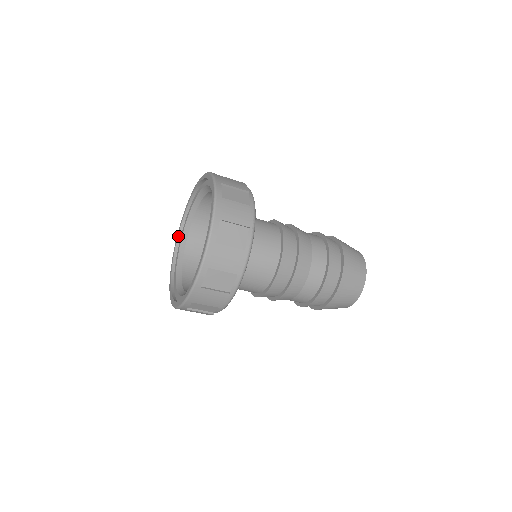
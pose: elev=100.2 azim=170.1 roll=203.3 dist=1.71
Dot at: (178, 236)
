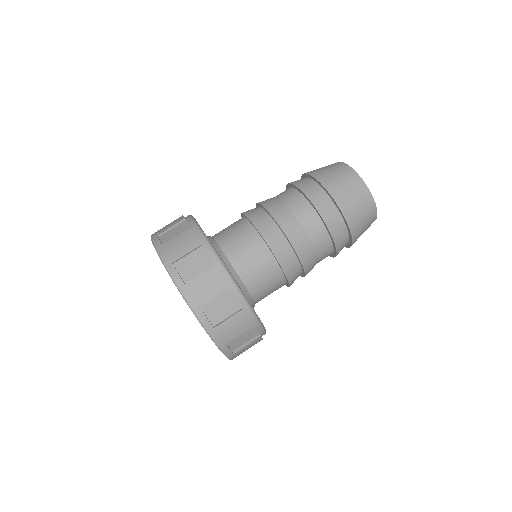
Dot at: occluded
